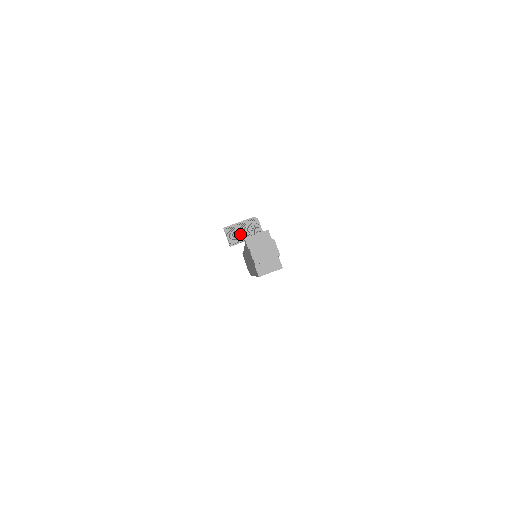
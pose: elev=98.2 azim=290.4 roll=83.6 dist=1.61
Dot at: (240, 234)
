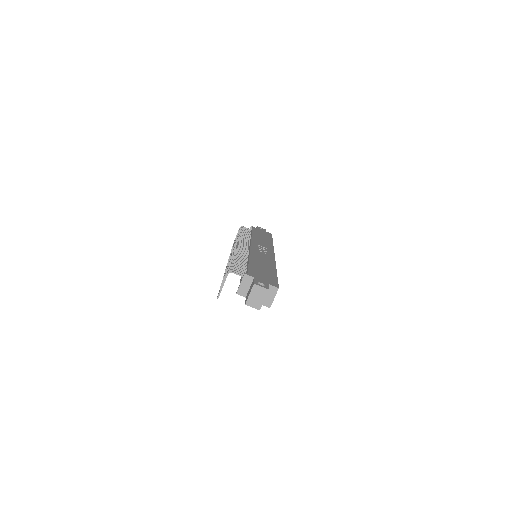
Dot at: occluded
